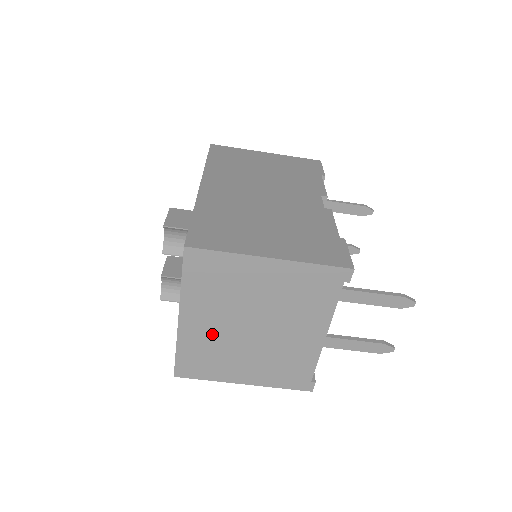
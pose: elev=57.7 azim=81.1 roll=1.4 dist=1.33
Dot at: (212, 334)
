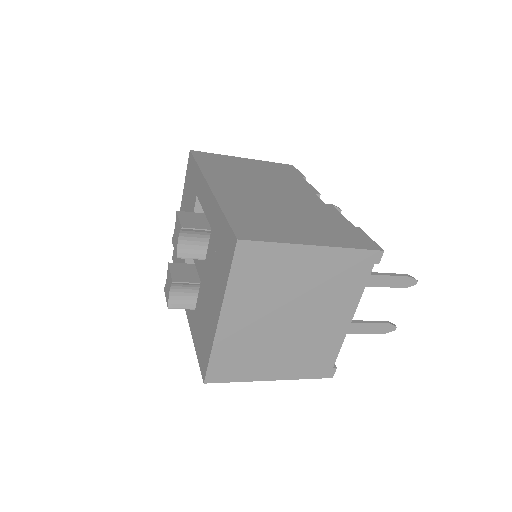
Dot at: (250, 331)
